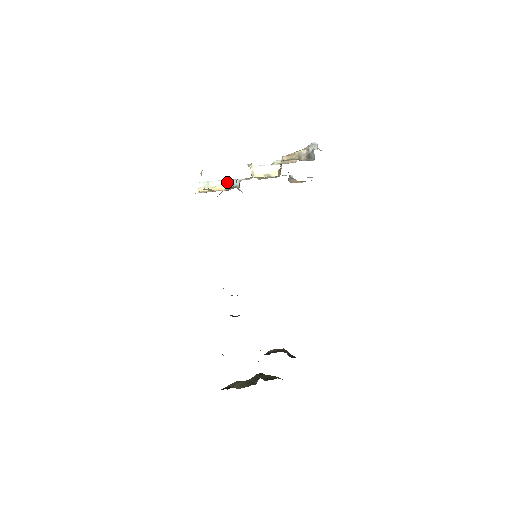
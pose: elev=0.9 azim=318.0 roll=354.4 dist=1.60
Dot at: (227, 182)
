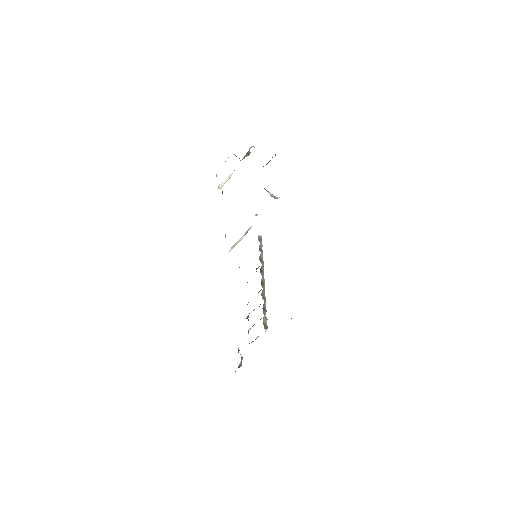
Dot at: (245, 234)
